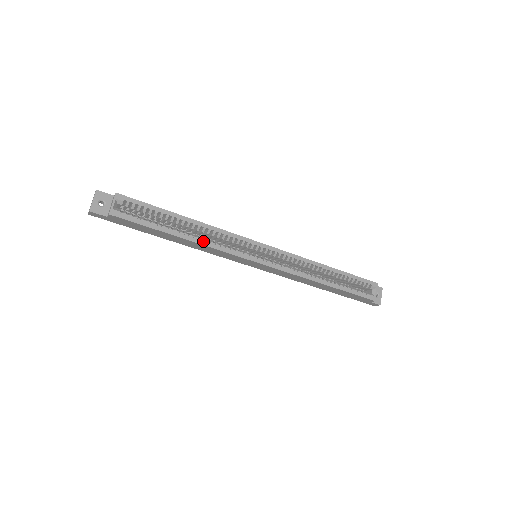
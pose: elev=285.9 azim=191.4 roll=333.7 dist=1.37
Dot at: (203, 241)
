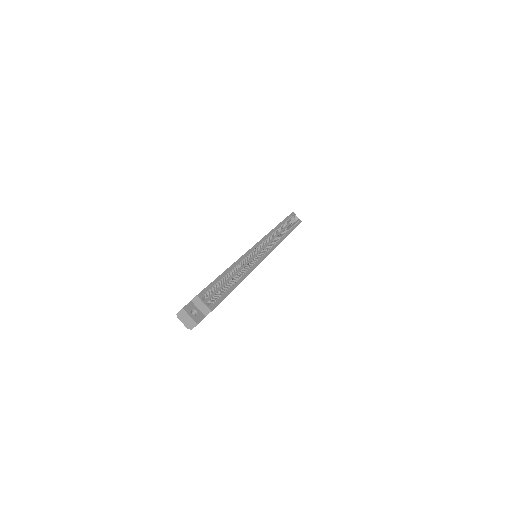
Dot at: (245, 273)
